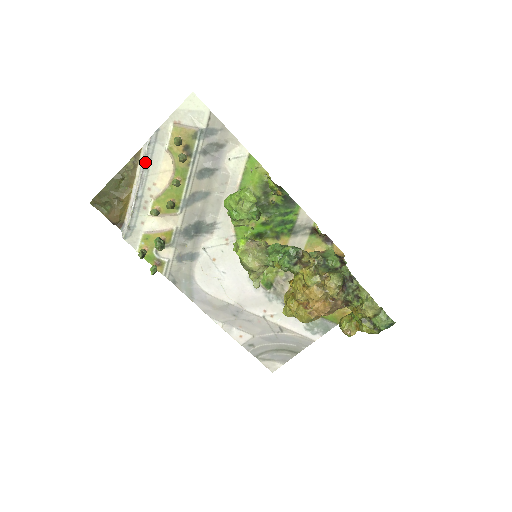
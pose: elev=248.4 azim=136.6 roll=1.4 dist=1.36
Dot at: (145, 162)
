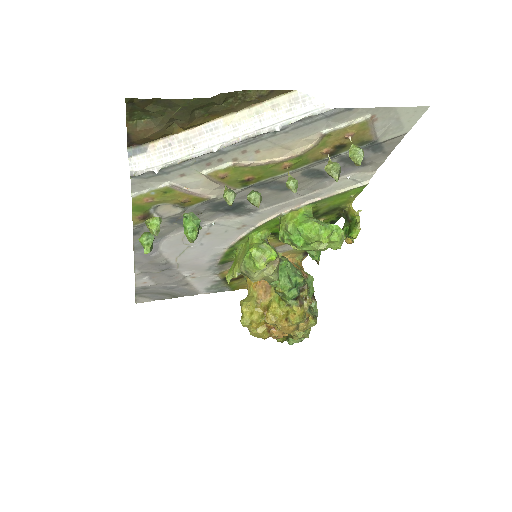
Dot at: (284, 125)
